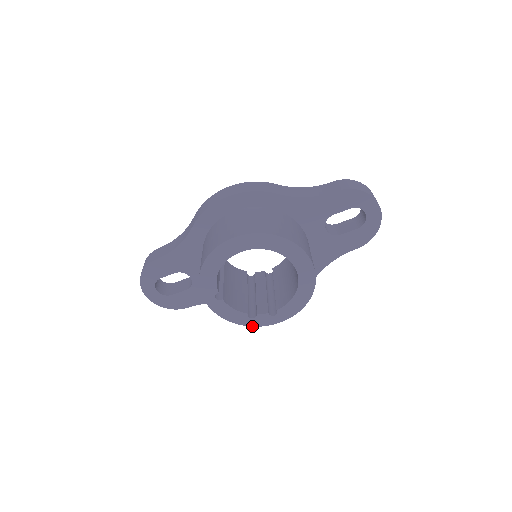
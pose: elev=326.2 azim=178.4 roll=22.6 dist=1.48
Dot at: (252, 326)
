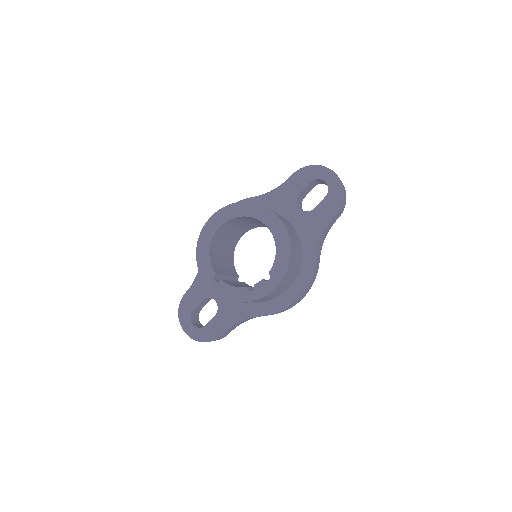
Dot at: (255, 300)
